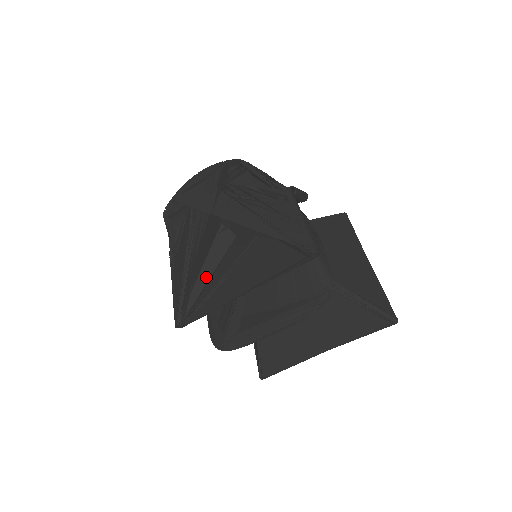
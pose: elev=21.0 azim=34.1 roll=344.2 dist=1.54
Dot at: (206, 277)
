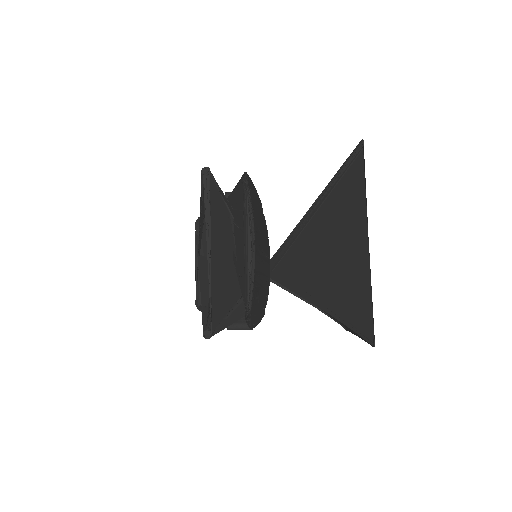
Dot at: occluded
